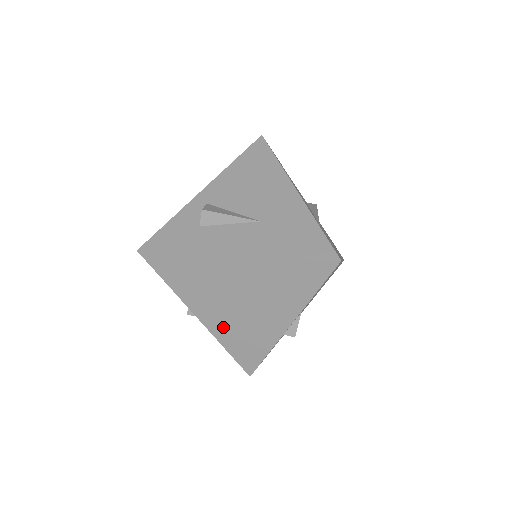
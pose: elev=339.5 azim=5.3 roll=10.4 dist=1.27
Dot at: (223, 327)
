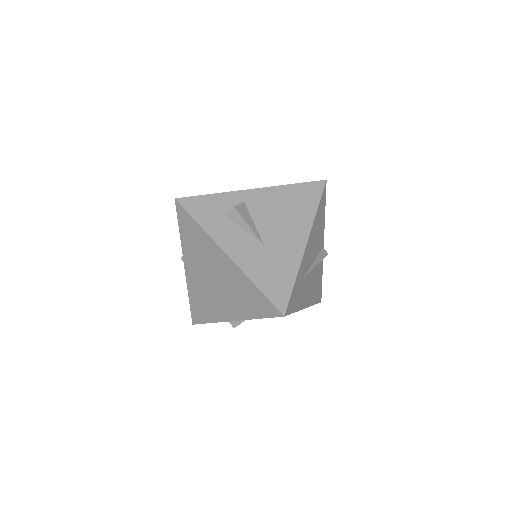
Dot at: (195, 285)
